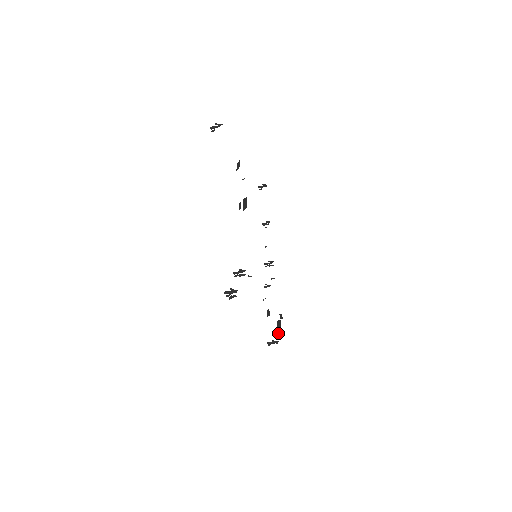
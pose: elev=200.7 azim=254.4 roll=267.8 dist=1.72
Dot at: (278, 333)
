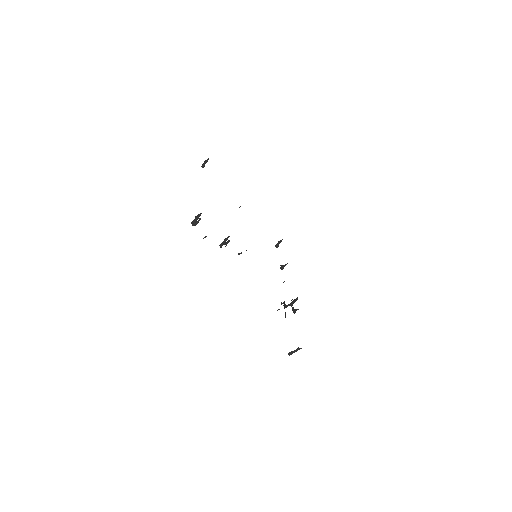
Dot at: (285, 314)
